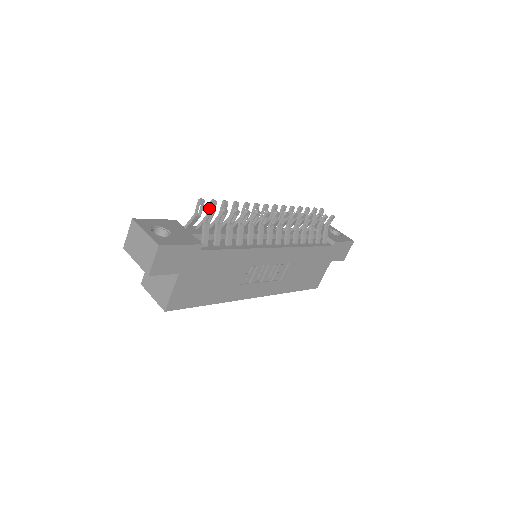
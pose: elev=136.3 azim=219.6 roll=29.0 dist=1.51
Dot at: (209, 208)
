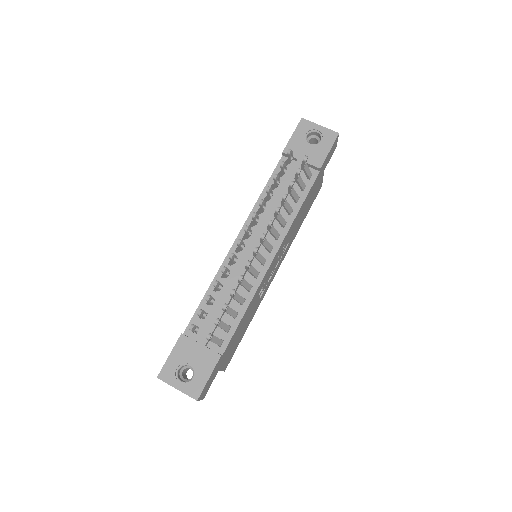
Dot at: occluded
